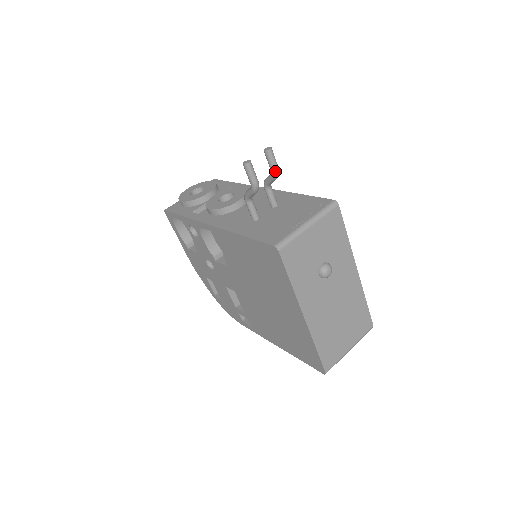
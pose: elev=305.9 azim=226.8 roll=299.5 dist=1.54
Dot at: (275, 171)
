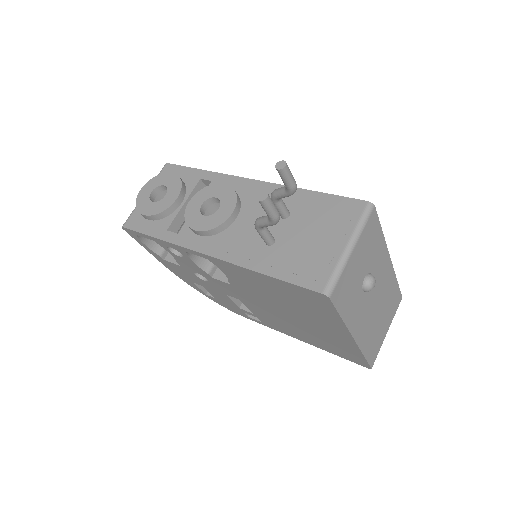
Dot at: (293, 189)
